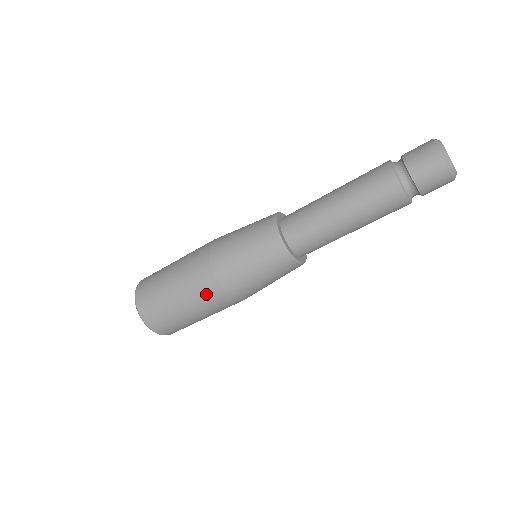
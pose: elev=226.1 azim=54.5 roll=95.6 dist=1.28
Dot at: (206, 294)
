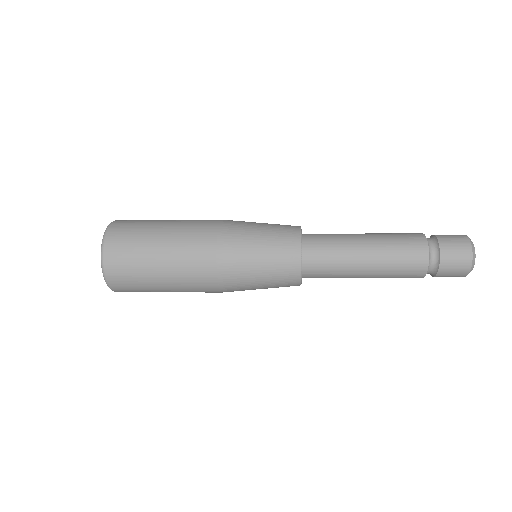
Dot at: occluded
